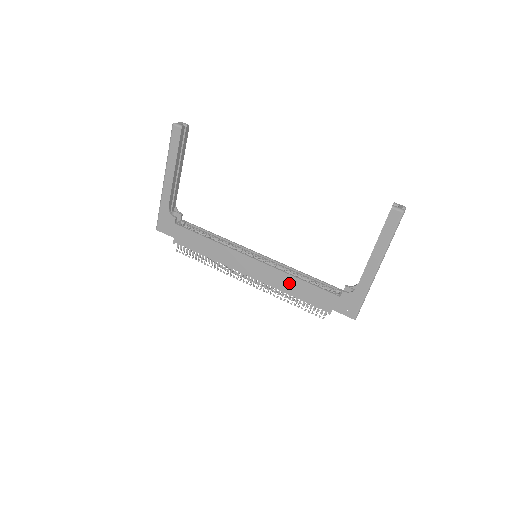
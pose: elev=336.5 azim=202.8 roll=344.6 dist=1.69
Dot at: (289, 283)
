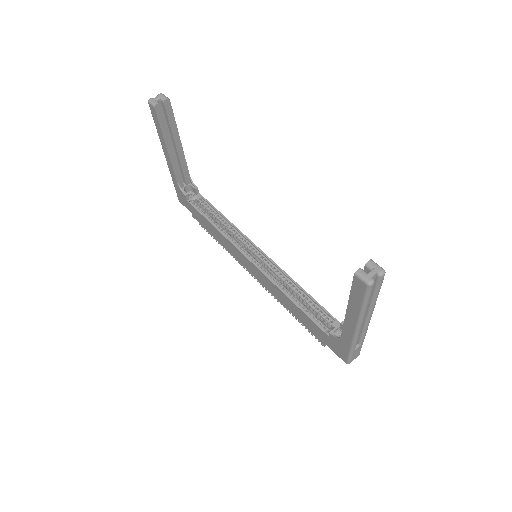
Dot at: (283, 298)
